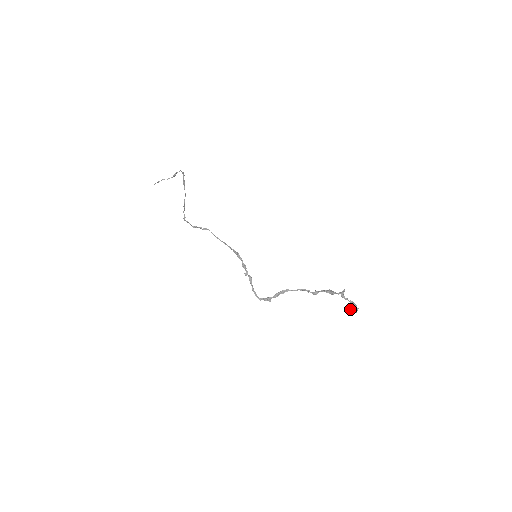
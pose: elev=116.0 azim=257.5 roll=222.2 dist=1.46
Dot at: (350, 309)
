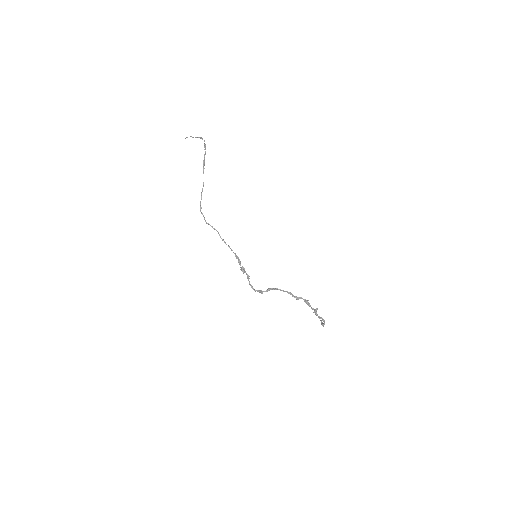
Dot at: occluded
